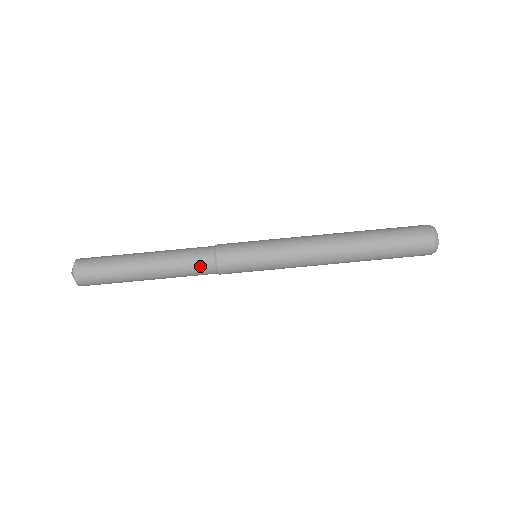
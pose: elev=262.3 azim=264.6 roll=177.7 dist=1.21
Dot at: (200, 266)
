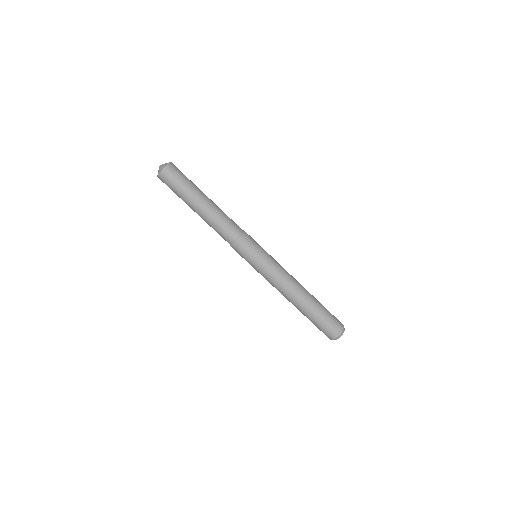
Dot at: (231, 229)
